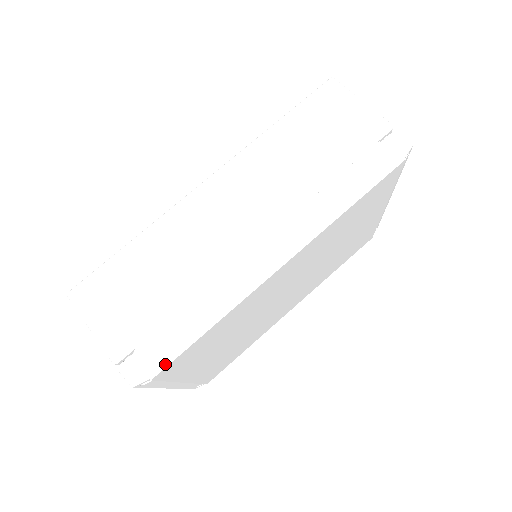
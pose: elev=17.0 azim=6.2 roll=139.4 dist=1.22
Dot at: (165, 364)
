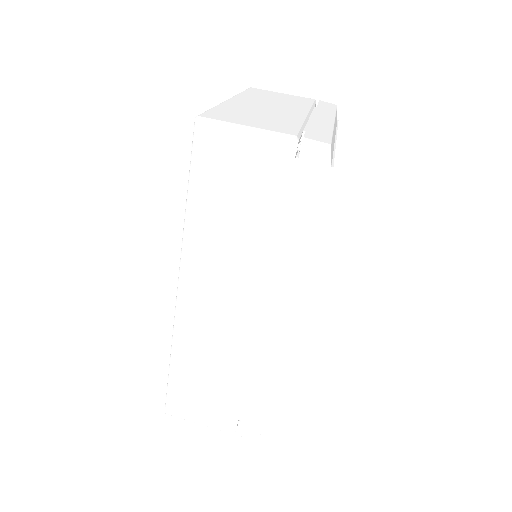
Dot at: (265, 420)
